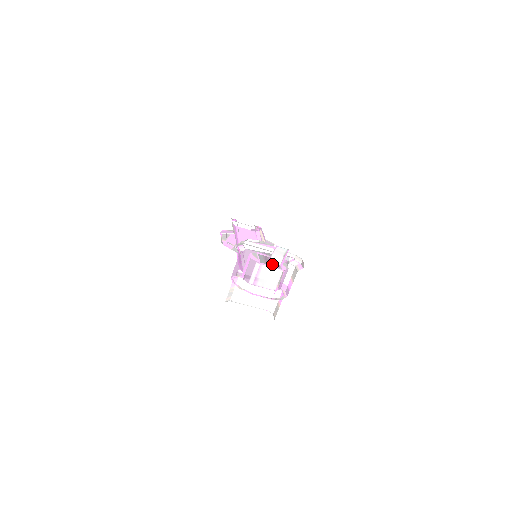
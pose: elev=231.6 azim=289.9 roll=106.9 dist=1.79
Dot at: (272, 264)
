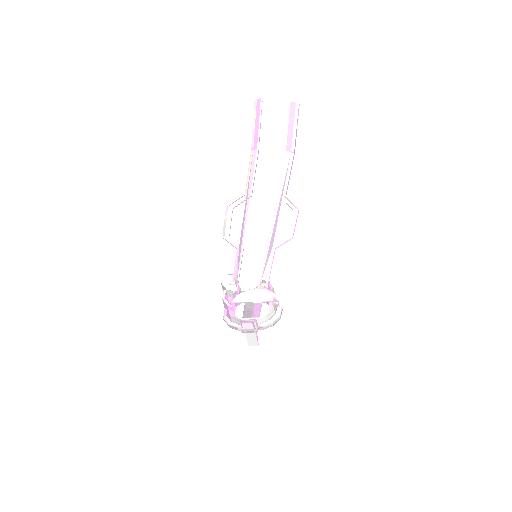
Dot at: (253, 315)
